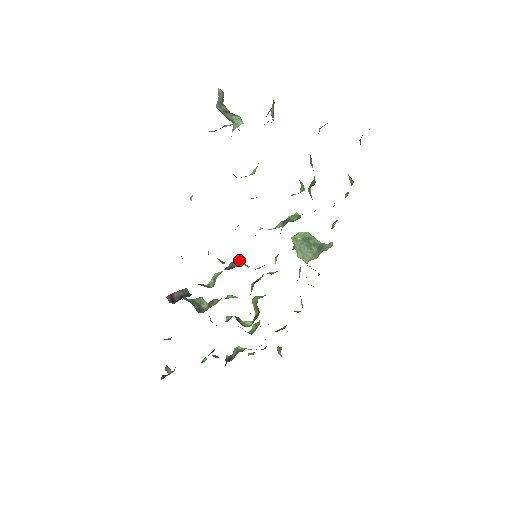
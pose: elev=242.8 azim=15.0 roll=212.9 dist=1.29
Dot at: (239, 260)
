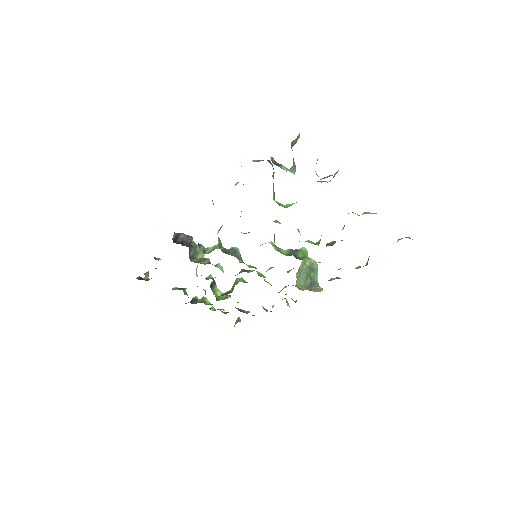
Dot at: (239, 251)
